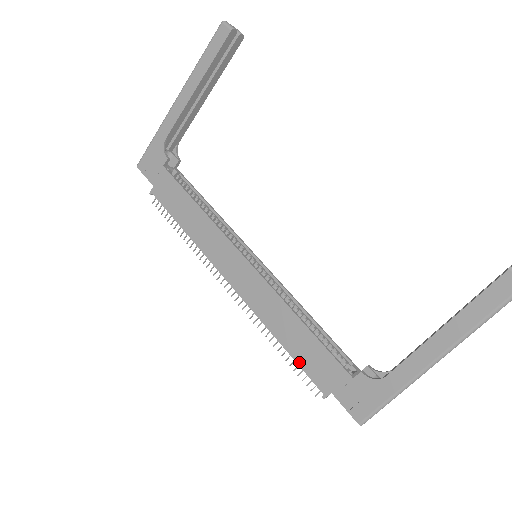
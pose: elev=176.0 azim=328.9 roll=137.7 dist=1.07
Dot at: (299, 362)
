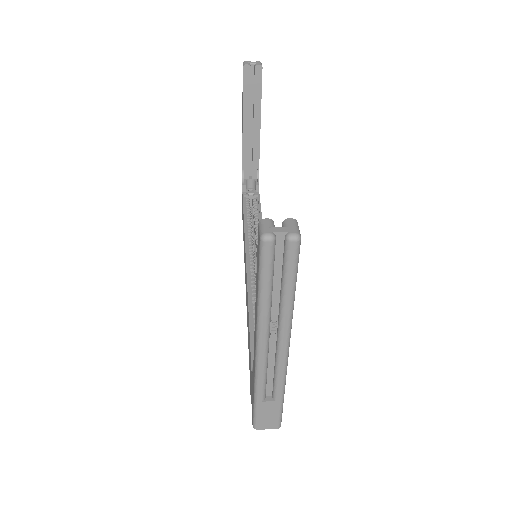
Dot at: occluded
